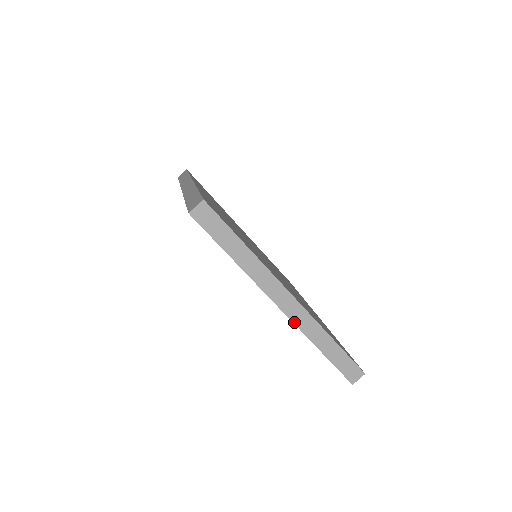
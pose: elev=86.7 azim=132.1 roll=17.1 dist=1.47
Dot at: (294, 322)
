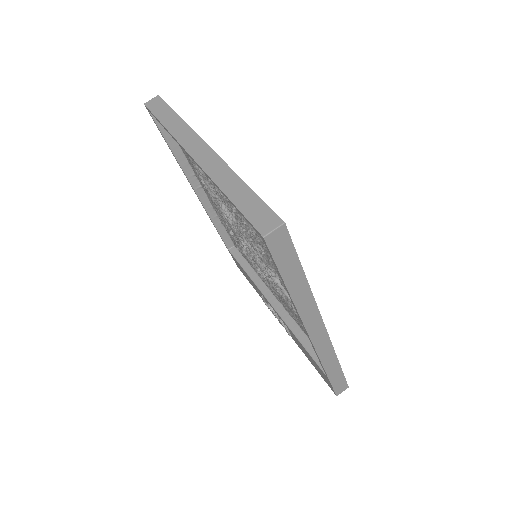
Dot at: (202, 167)
